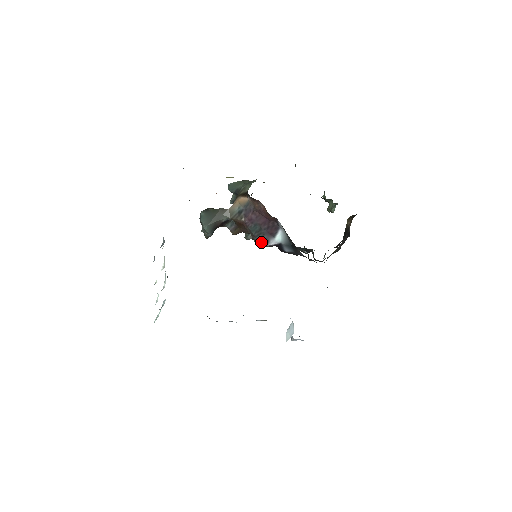
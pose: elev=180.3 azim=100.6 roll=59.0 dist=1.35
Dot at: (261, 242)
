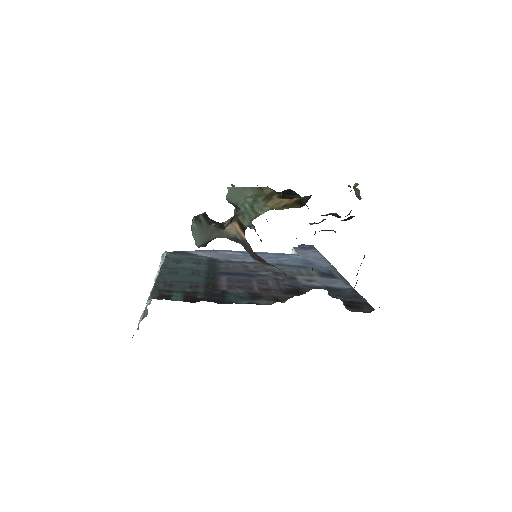
Dot at: occluded
